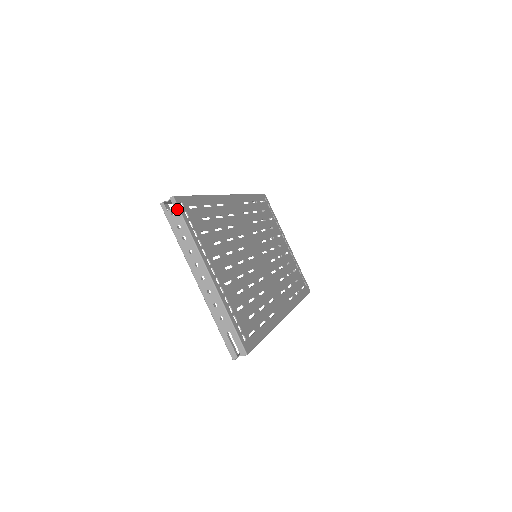
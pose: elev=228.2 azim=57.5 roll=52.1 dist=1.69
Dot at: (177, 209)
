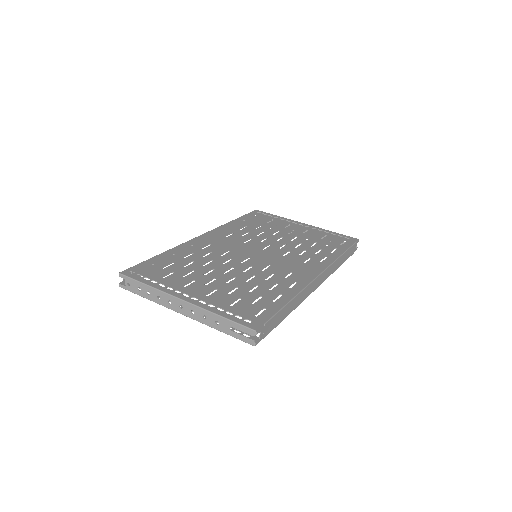
Dot at: (127, 278)
